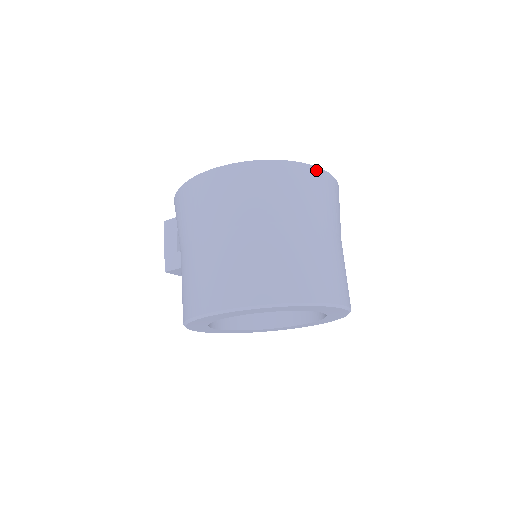
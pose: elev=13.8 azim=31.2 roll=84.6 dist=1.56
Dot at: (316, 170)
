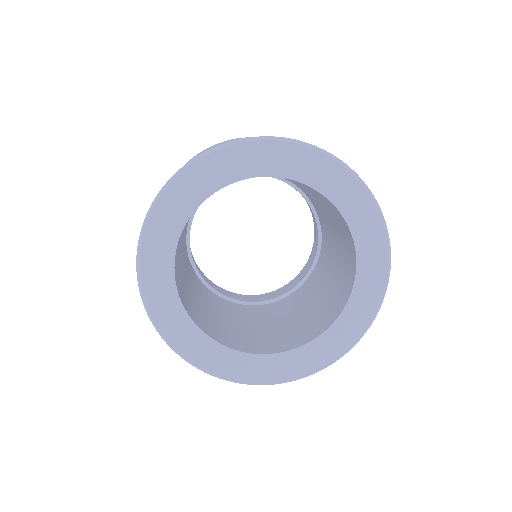
Dot at: occluded
